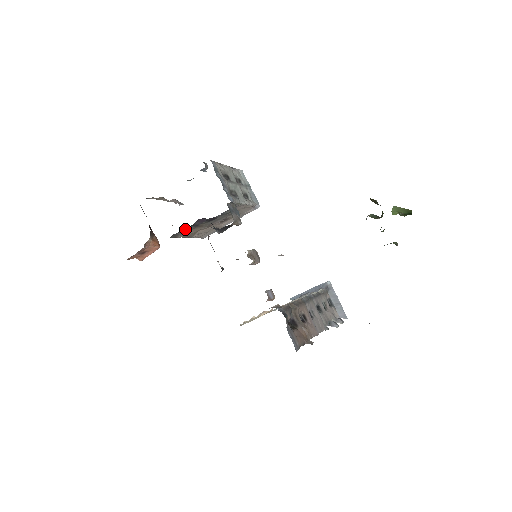
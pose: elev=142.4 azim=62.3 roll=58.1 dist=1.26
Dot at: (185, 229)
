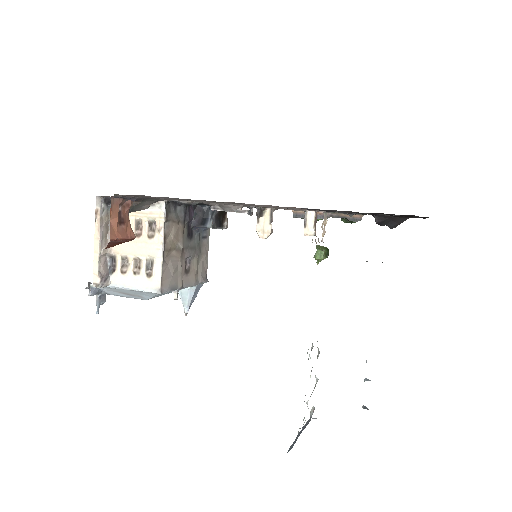
Dot at: (177, 211)
